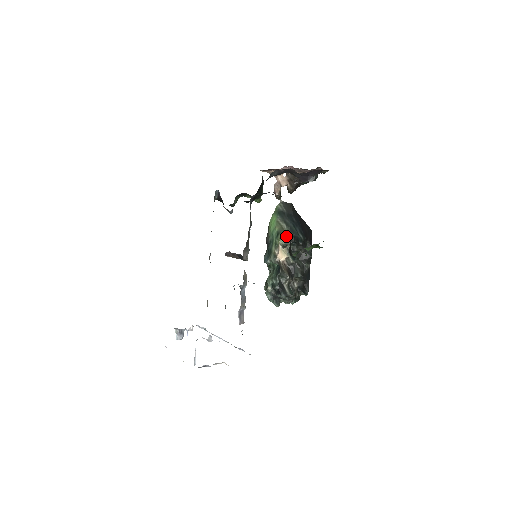
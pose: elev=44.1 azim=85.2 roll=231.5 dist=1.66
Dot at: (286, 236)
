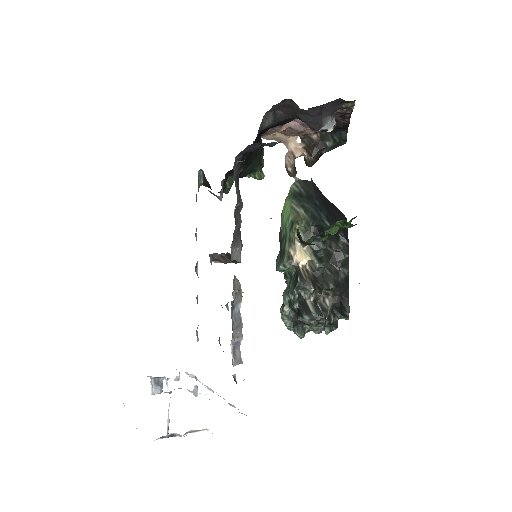
Dot at: (306, 227)
